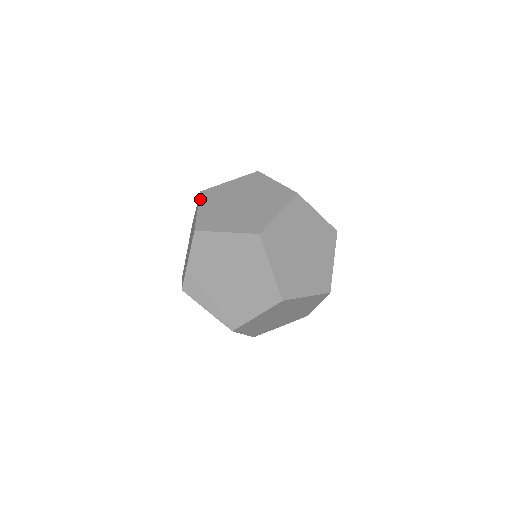
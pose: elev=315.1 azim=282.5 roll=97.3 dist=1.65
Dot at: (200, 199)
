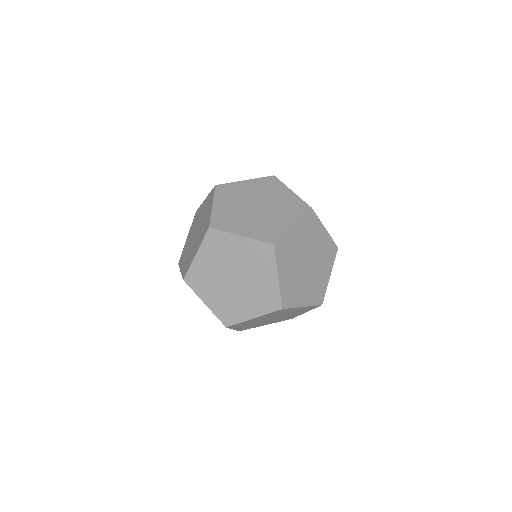
Dot at: occluded
